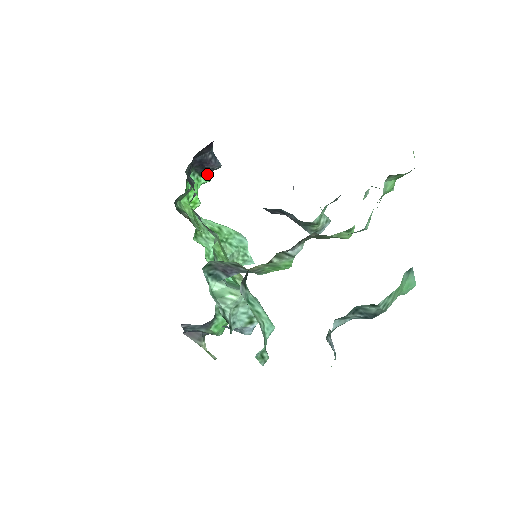
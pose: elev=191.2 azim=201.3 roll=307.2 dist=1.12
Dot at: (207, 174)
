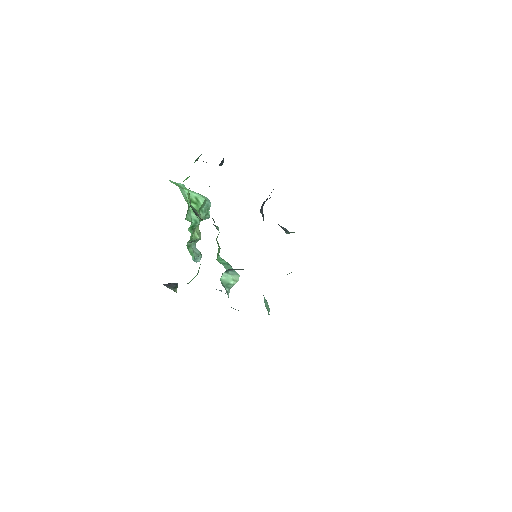
Dot at: occluded
